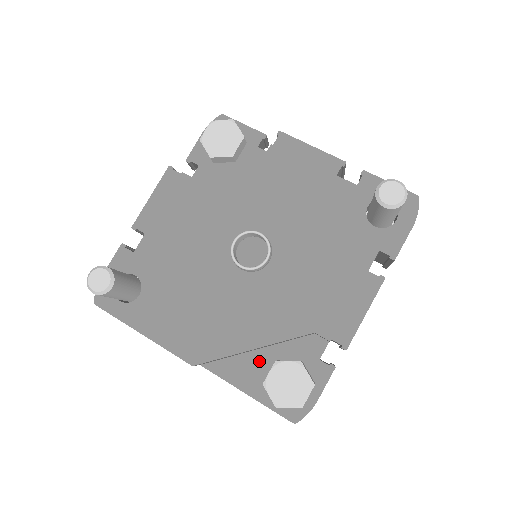
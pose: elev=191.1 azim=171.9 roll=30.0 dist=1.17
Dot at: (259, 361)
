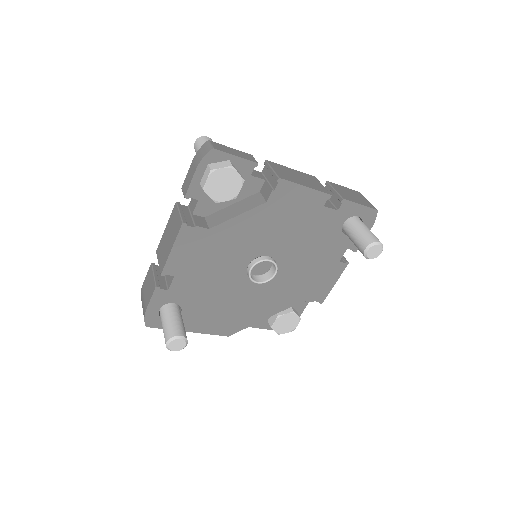
Dot at: occluded
